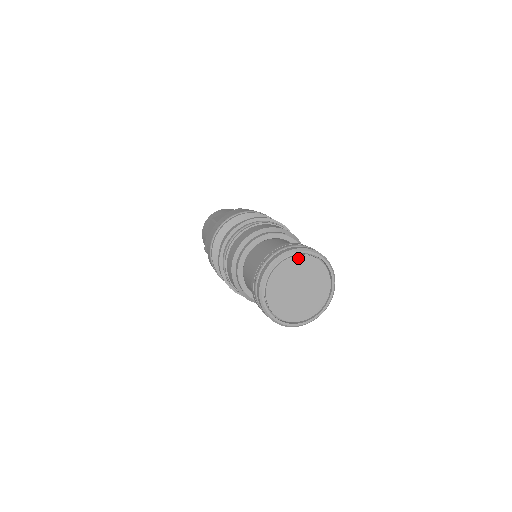
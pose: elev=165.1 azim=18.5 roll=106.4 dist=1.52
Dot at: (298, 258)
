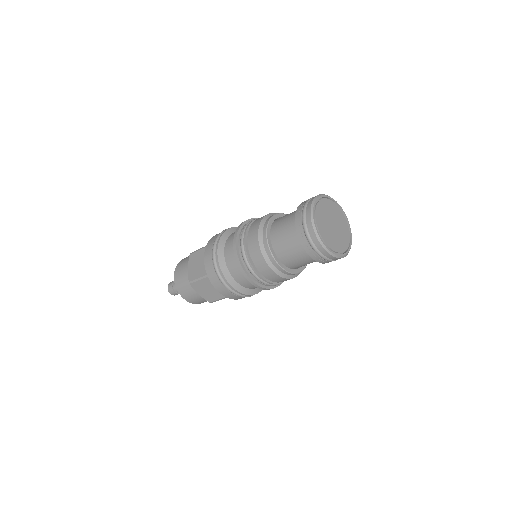
Dot at: (326, 201)
